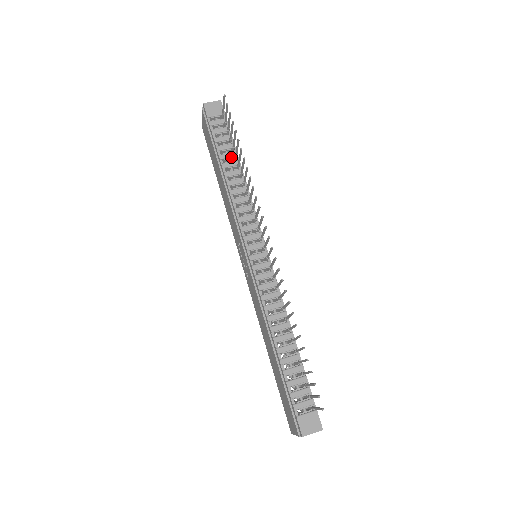
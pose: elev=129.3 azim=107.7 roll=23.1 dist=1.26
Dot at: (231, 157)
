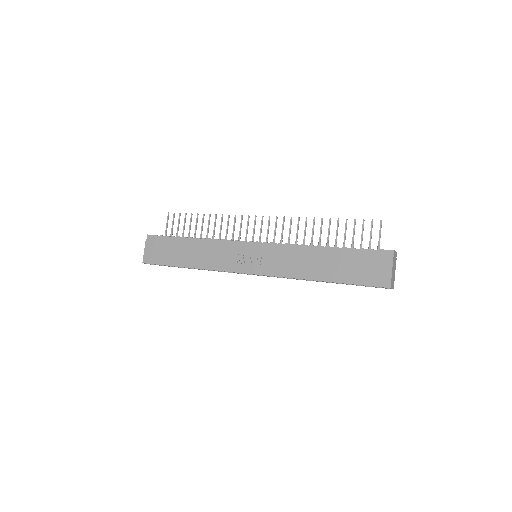
Dot at: occluded
